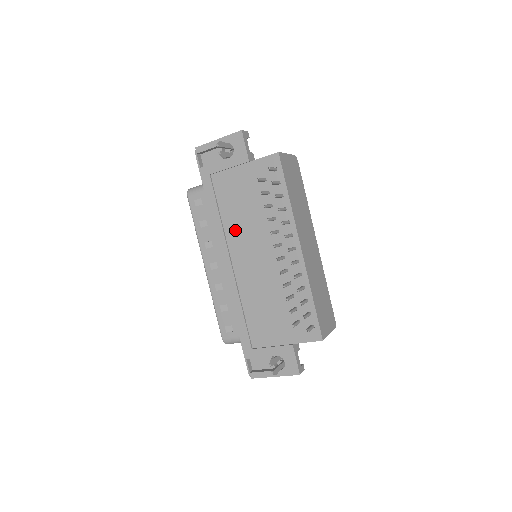
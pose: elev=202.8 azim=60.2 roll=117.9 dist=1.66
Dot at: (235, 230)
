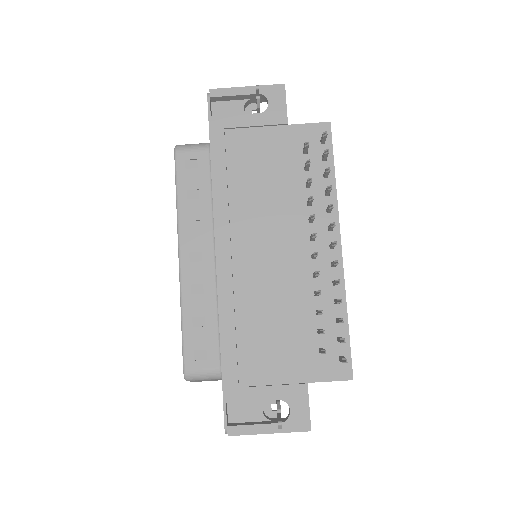
Dot at: (247, 209)
